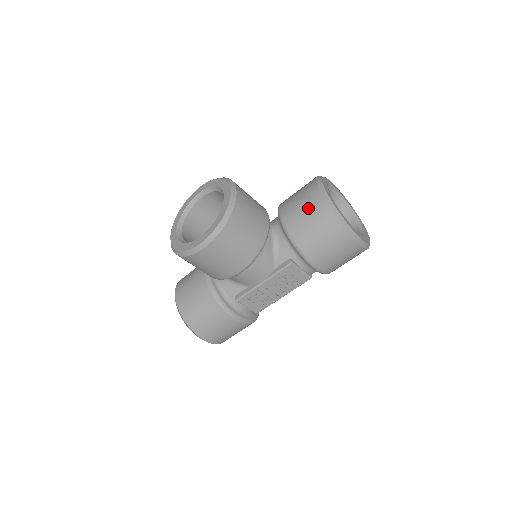
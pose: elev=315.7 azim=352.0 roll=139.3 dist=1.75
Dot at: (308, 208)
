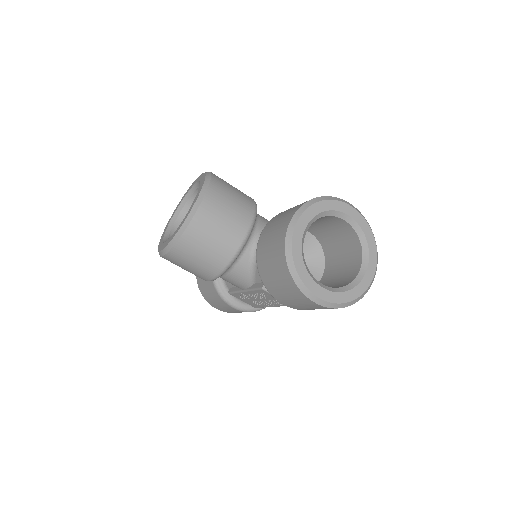
Dot at: (273, 244)
